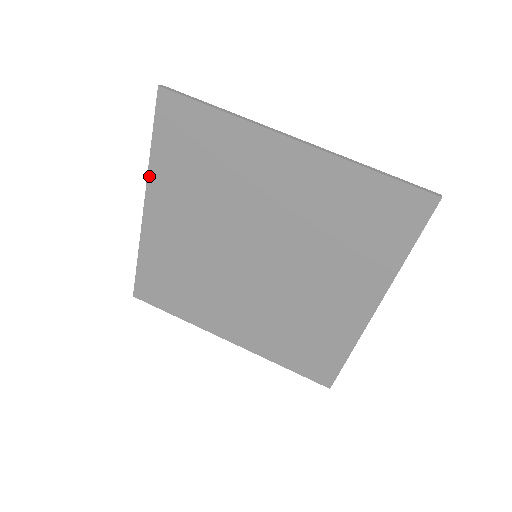
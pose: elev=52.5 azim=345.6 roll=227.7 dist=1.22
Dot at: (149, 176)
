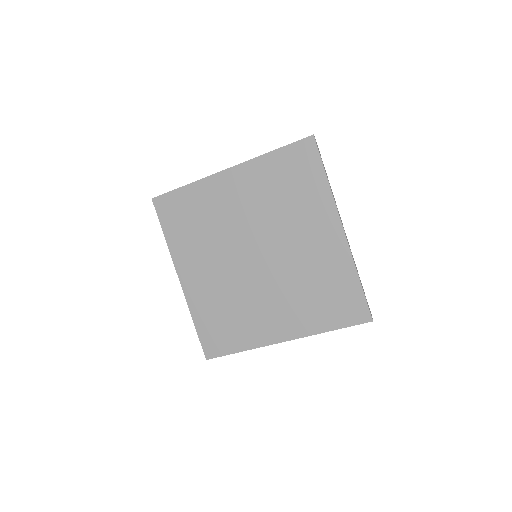
Dot at: (172, 255)
